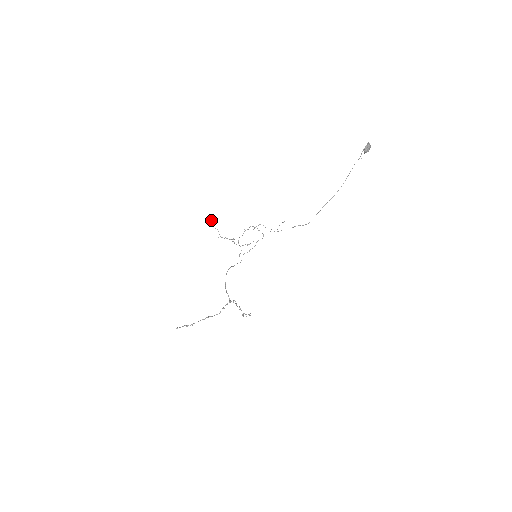
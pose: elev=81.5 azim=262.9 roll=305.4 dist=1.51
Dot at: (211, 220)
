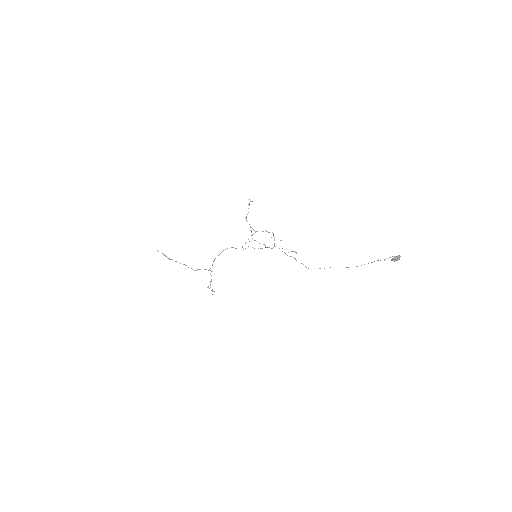
Dot at: occluded
